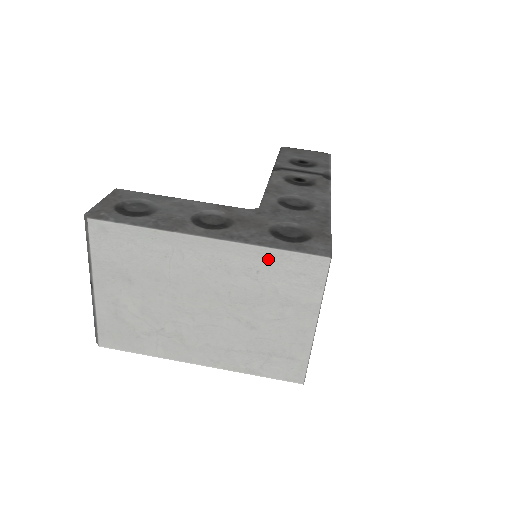
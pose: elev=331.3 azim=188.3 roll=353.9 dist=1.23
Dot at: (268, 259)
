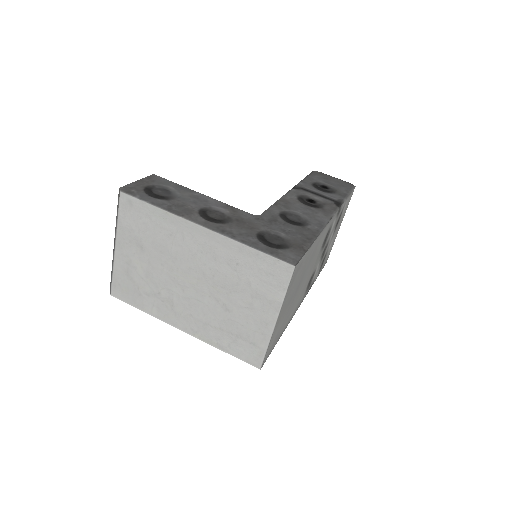
Dot at: (247, 255)
